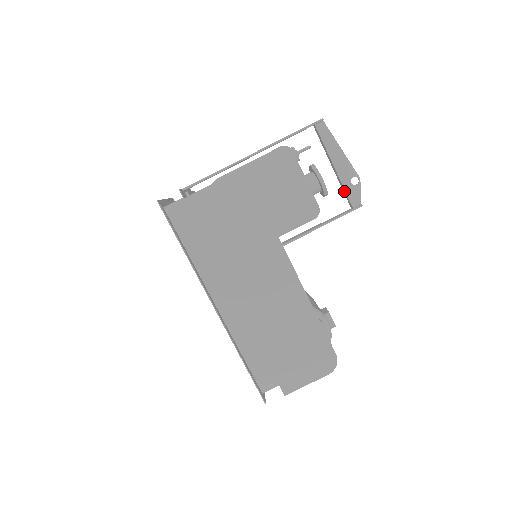
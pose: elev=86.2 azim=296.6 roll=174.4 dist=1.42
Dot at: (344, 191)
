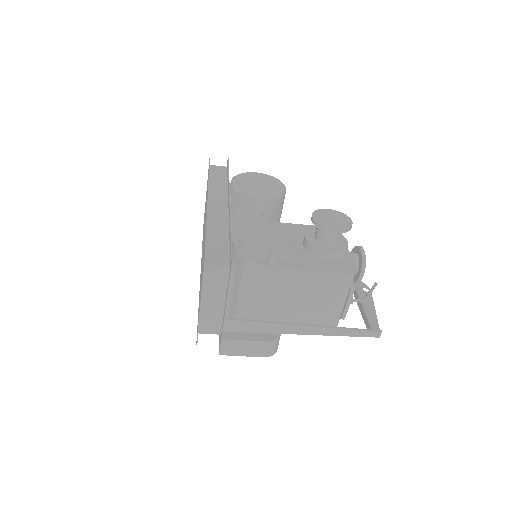
Dot at: occluded
